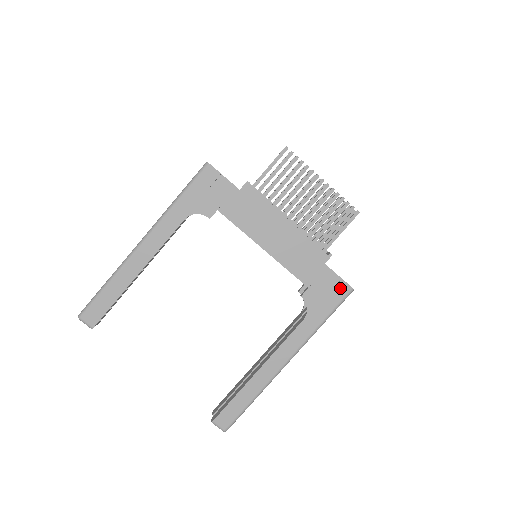
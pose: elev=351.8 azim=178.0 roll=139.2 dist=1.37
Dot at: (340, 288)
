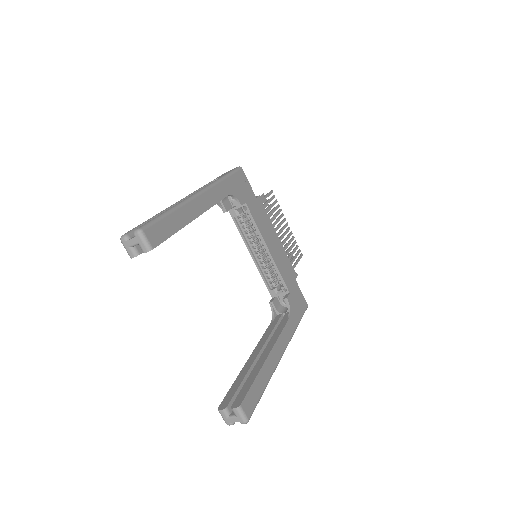
Dot at: (303, 302)
